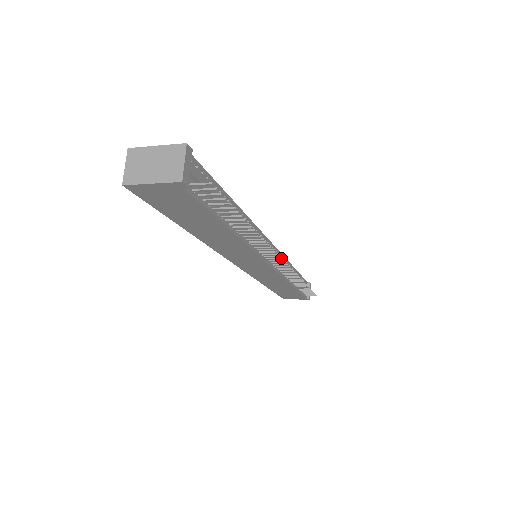
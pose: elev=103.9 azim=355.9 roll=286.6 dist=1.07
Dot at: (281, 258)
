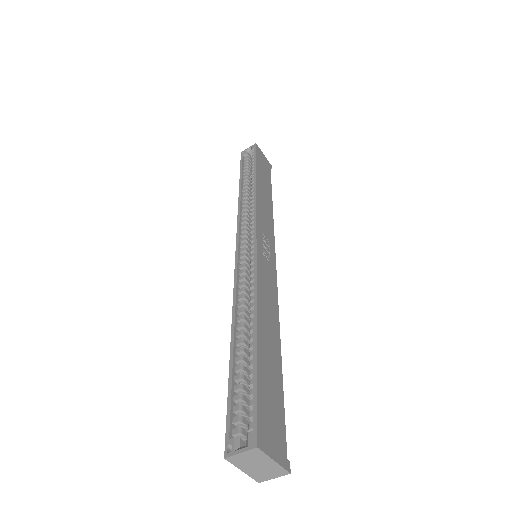
Dot at: occluded
